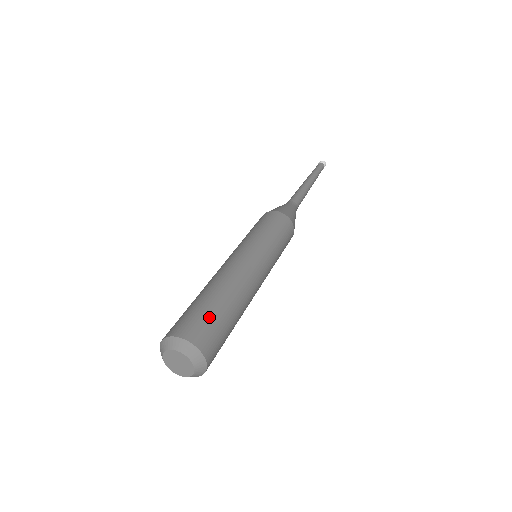
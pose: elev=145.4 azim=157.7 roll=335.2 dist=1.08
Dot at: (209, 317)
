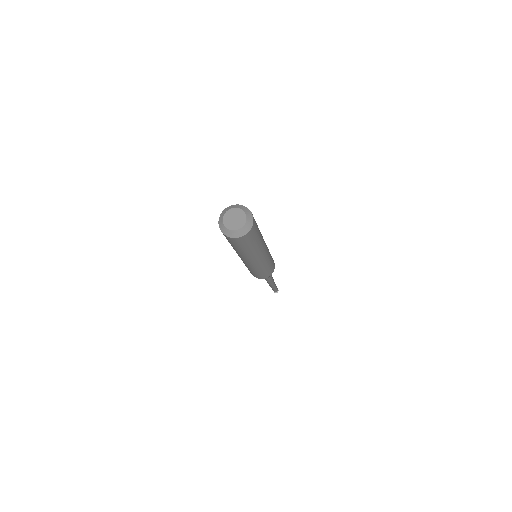
Dot at: occluded
